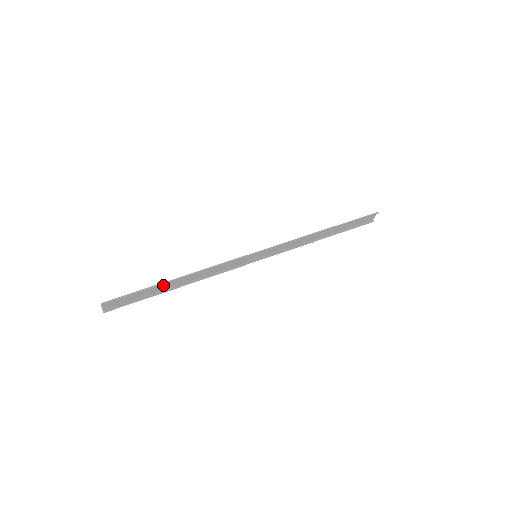
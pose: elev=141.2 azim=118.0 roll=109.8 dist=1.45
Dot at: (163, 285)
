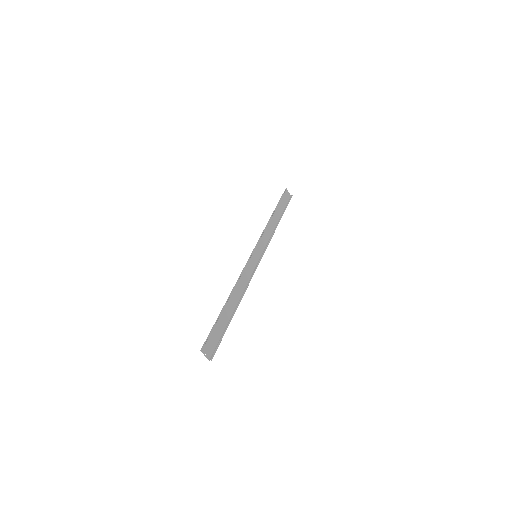
Dot at: (225, 312)
